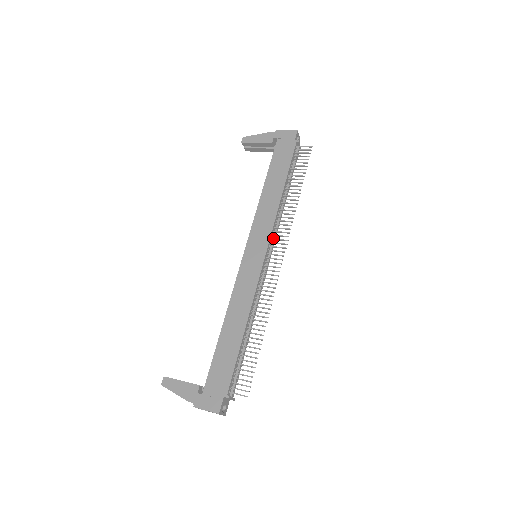
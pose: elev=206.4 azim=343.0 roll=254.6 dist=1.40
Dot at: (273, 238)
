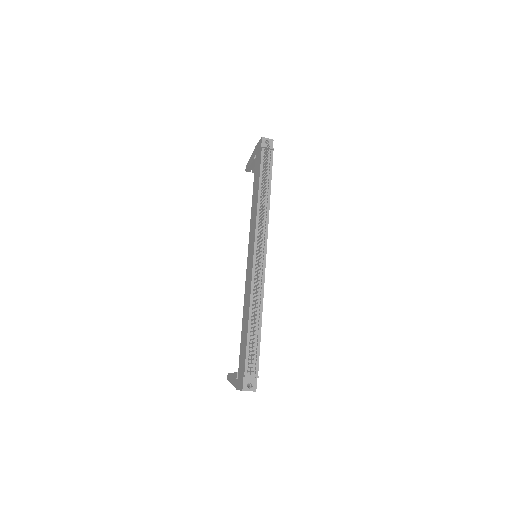
Dot at: (258, 236)
